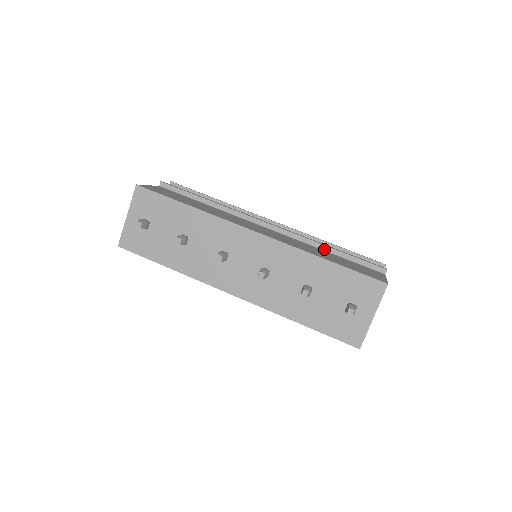
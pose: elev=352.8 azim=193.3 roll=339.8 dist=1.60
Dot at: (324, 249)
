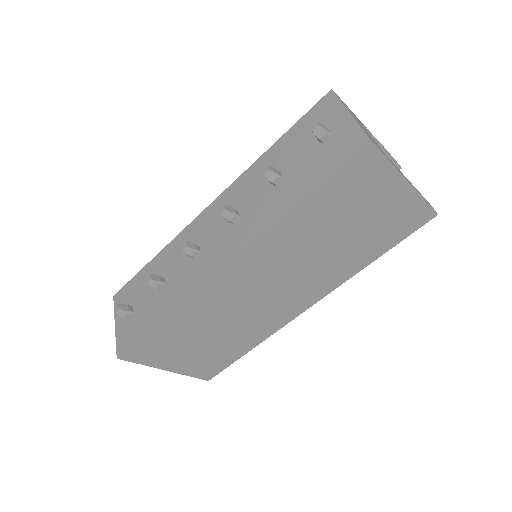
Dot at: occluded
